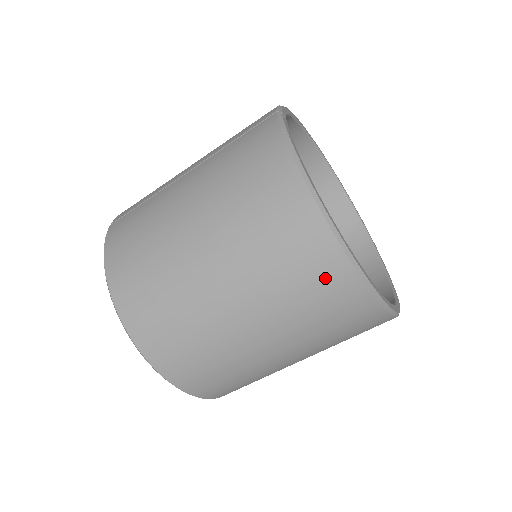
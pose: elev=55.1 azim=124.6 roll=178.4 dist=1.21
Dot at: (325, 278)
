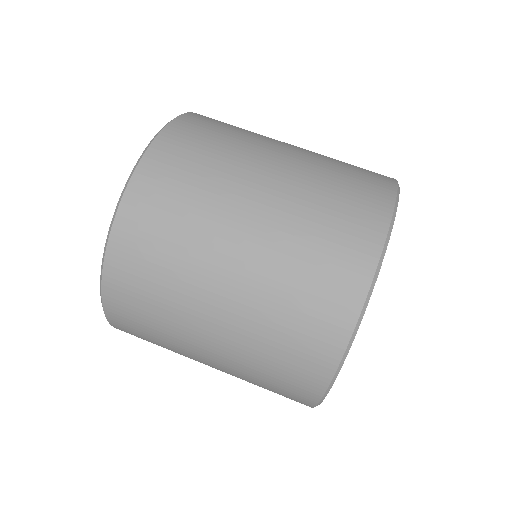
Dot at: (357, 225)
